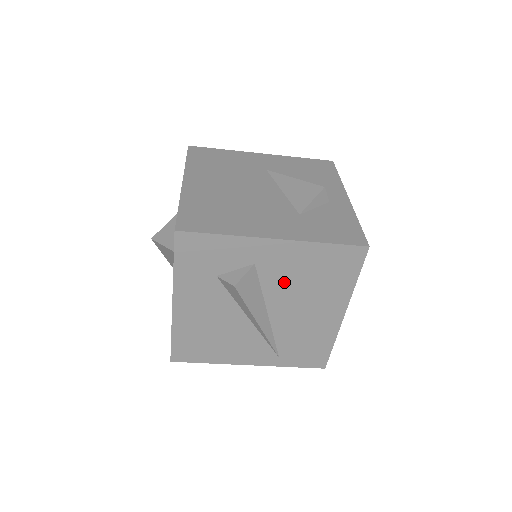
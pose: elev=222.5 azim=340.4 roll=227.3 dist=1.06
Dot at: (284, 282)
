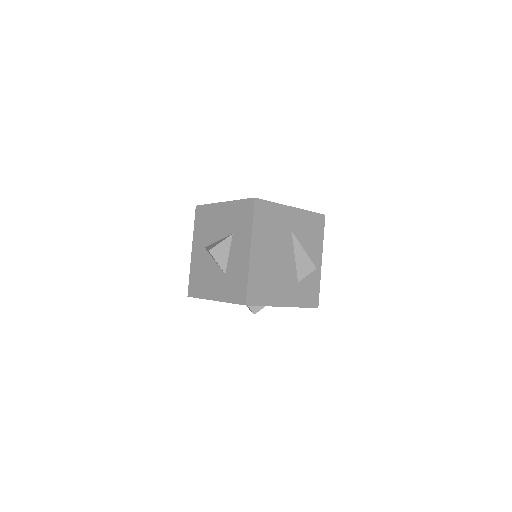
Dot at: occluded
